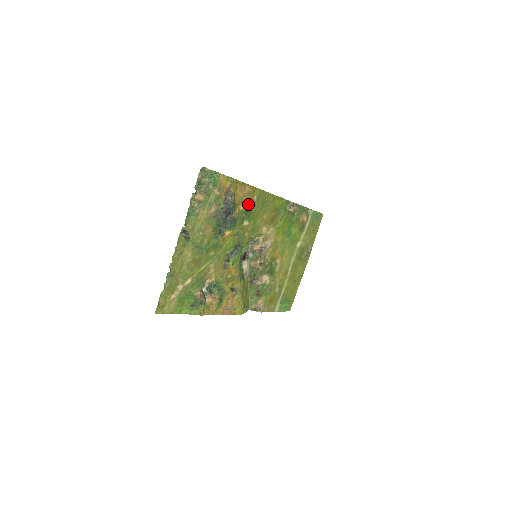
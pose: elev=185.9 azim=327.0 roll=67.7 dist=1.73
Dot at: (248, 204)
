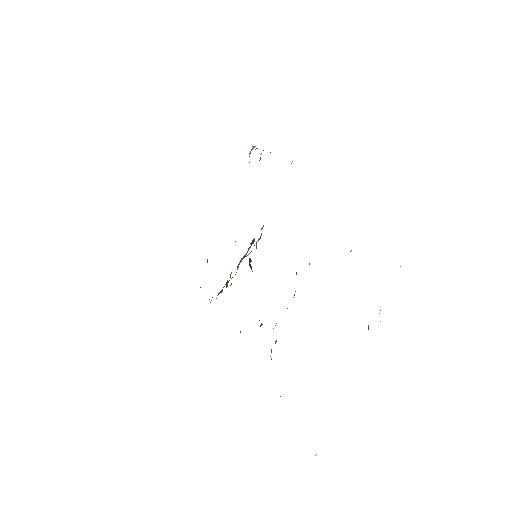
Dot at: occluded
